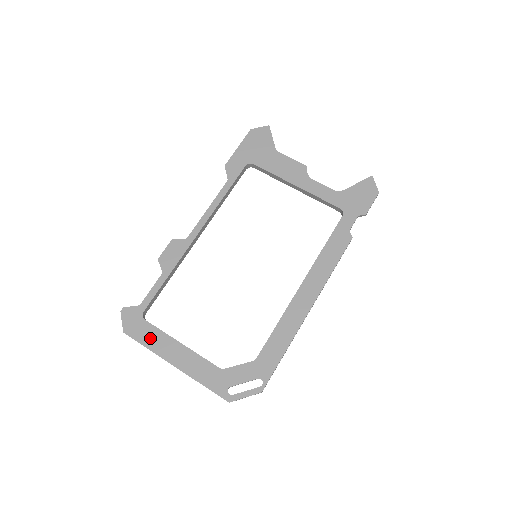
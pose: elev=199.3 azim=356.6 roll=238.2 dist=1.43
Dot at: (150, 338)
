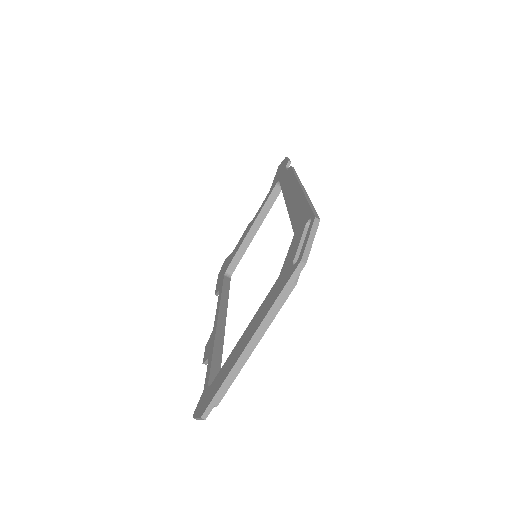
Dot at: (220, 379)
